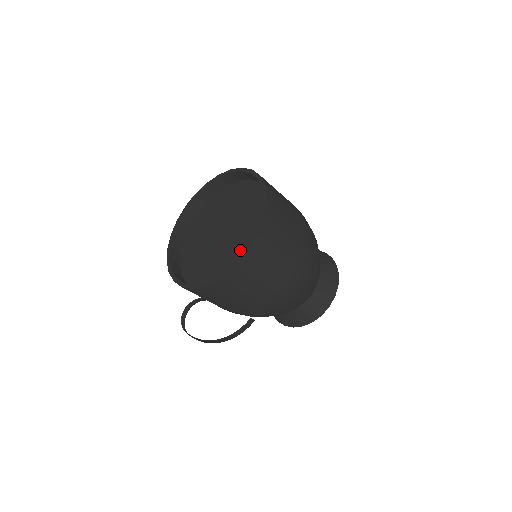
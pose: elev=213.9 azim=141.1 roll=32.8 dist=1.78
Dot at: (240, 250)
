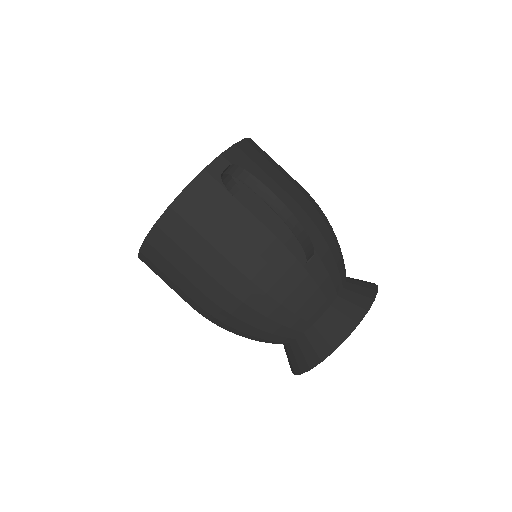
Dot at: occluded
